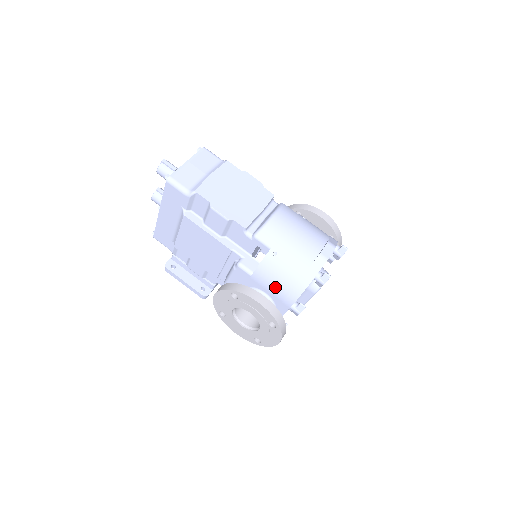
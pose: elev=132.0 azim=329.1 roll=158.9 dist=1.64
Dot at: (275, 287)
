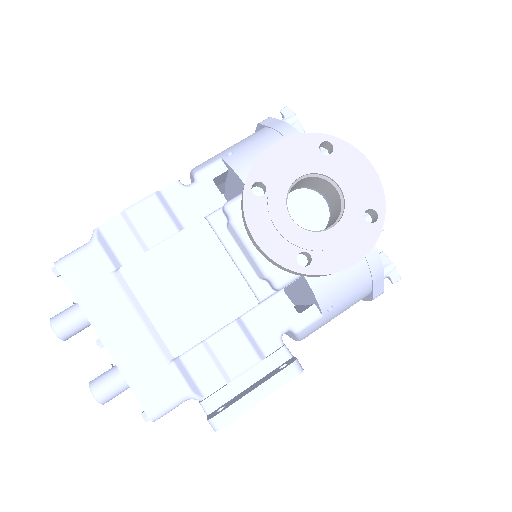
Dot at: occluded
